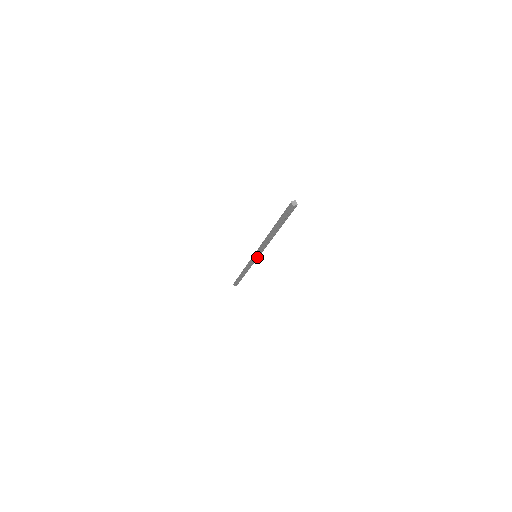
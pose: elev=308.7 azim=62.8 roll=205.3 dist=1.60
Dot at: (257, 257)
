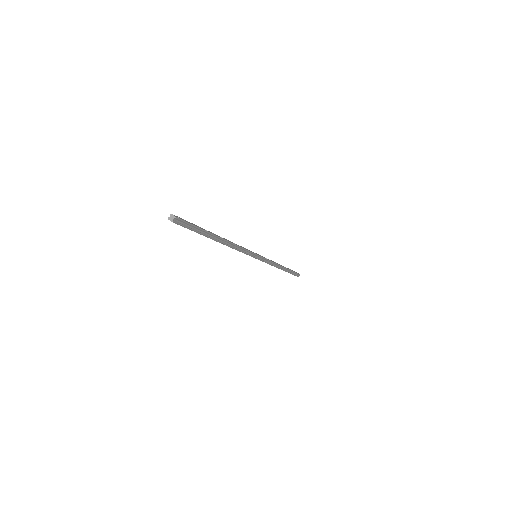
Dot at: (258, 256)
